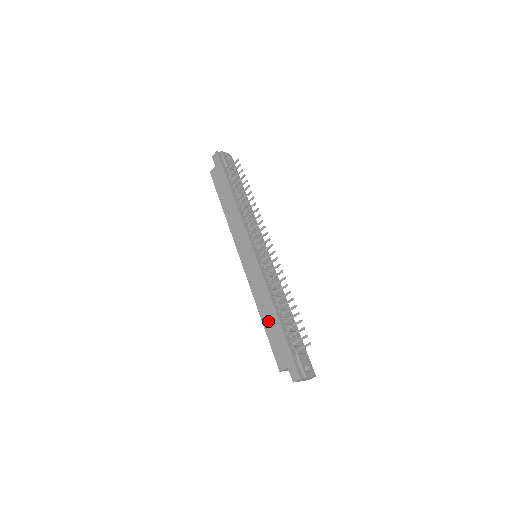
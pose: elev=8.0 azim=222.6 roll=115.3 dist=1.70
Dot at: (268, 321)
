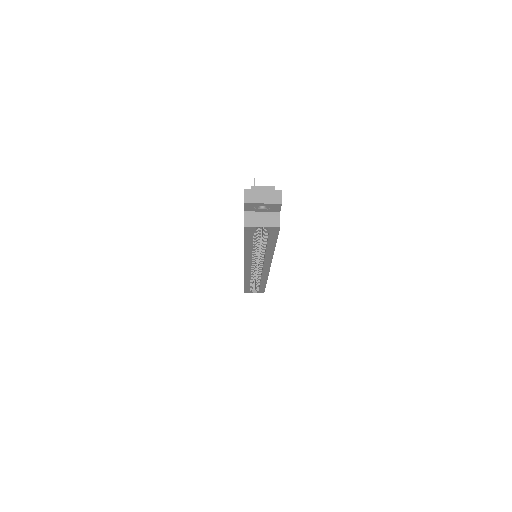
Dot at: occluded
